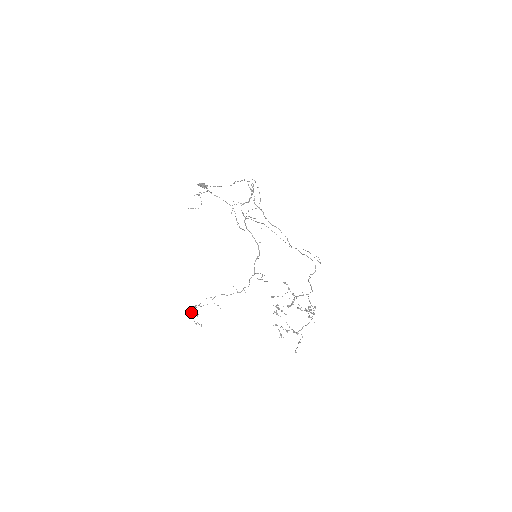
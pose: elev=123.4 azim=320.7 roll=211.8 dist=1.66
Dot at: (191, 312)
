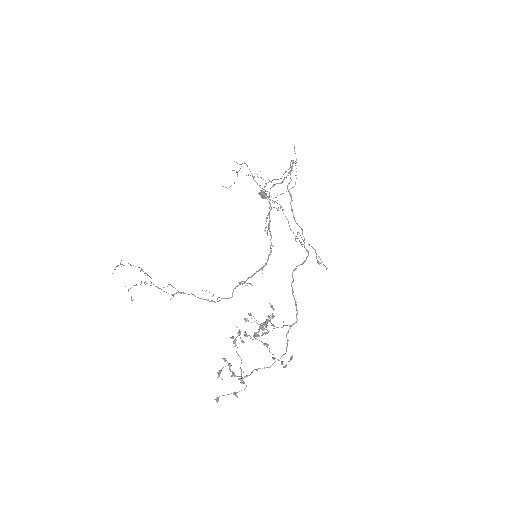
Dot at: occluded
